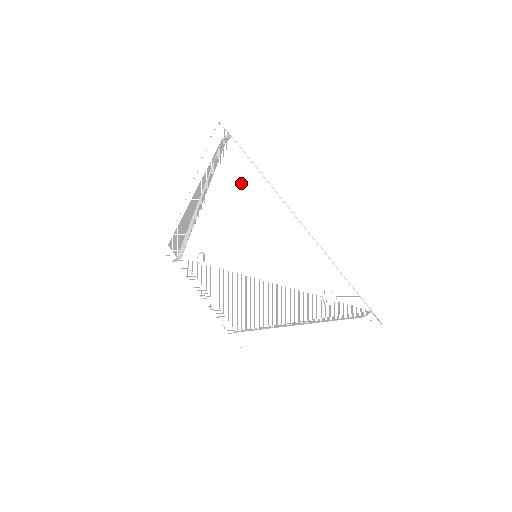
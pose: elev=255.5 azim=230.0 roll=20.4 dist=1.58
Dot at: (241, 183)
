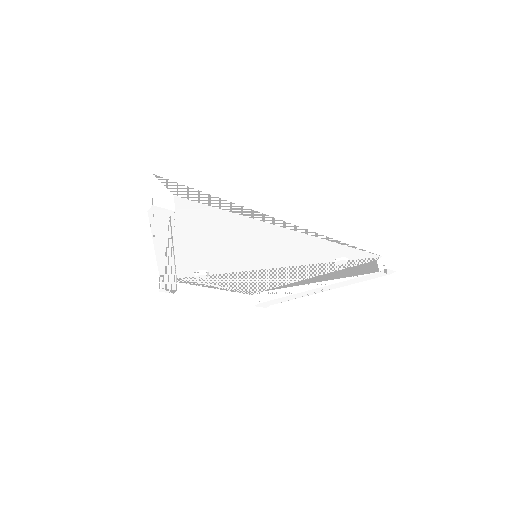
Dot at: (213, 225)
